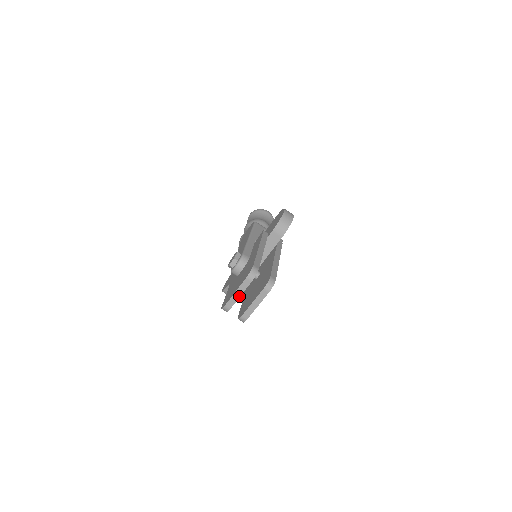
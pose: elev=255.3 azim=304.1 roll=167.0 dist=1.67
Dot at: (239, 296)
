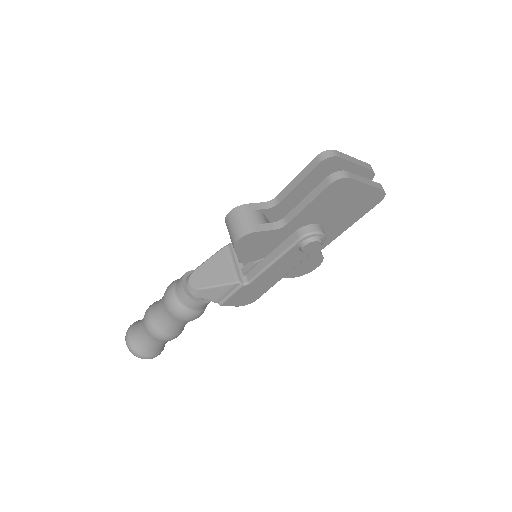
Dot at: (354, 162)
